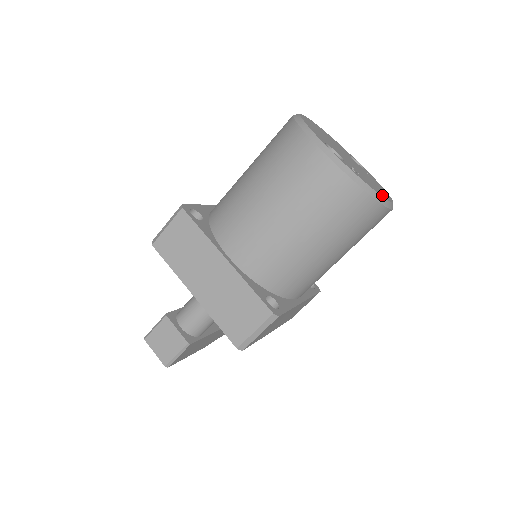
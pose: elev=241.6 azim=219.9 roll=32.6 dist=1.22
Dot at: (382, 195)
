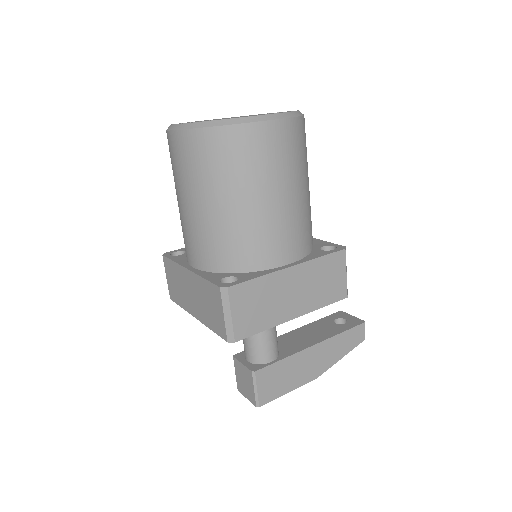
Dot at: (244, 117)
